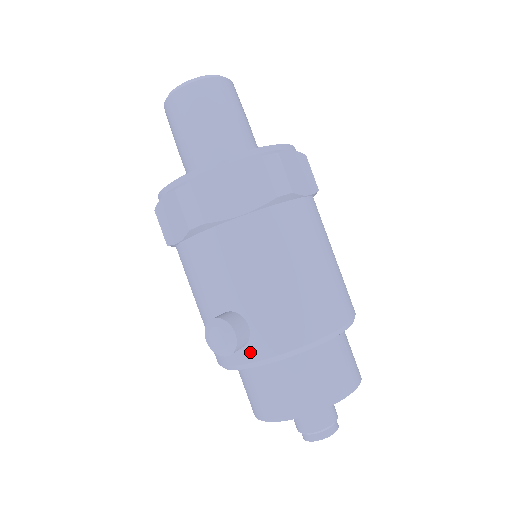
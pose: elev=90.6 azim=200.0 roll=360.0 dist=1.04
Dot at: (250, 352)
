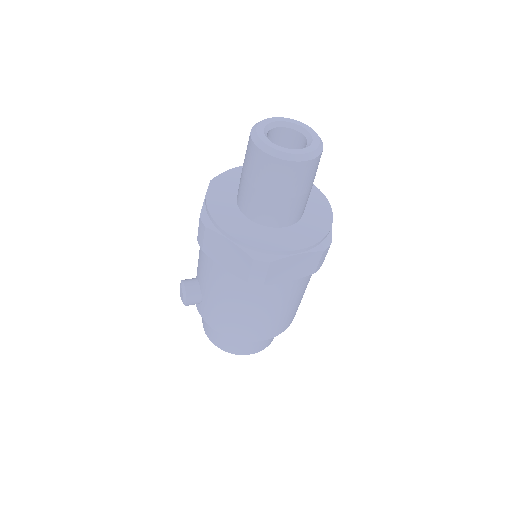
Dot at: (198, 306)
